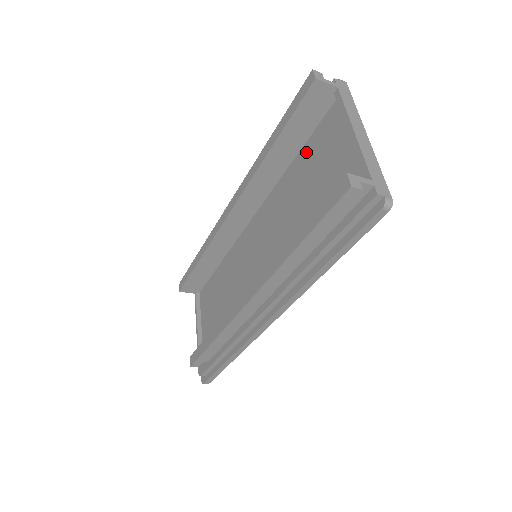
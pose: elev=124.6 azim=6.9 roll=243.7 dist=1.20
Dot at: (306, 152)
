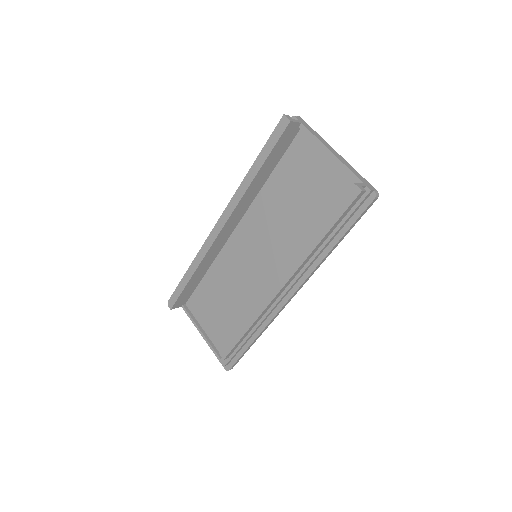
Dot at: (281, 171)
